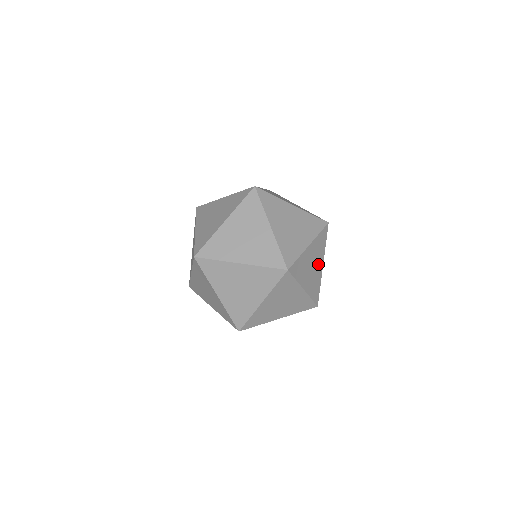
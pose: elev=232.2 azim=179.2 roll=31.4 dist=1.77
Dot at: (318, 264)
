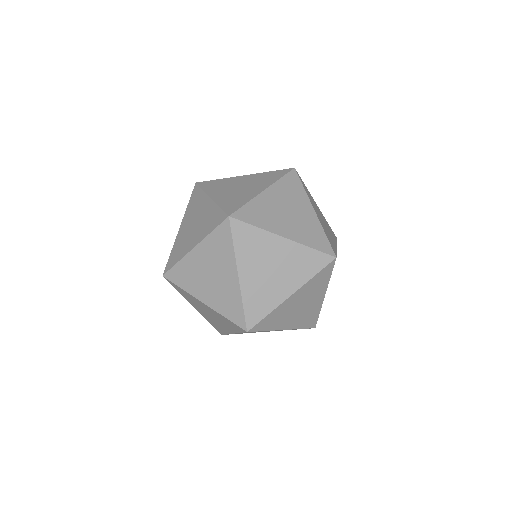
Dot at: (301, 210)
